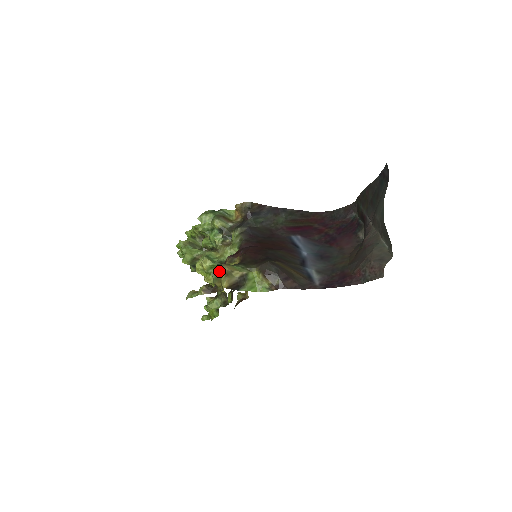
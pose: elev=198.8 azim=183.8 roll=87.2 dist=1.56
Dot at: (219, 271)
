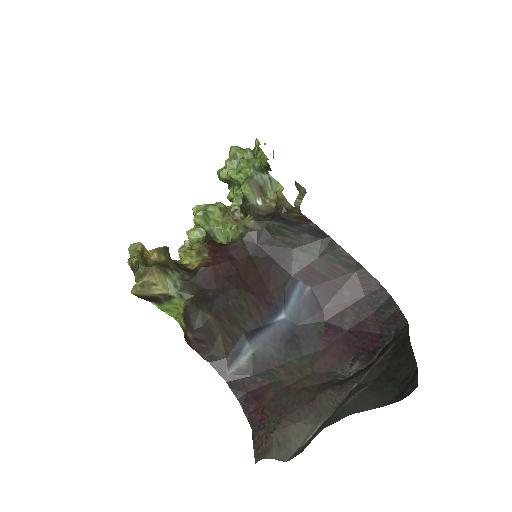
Dot at: (147, 270)
